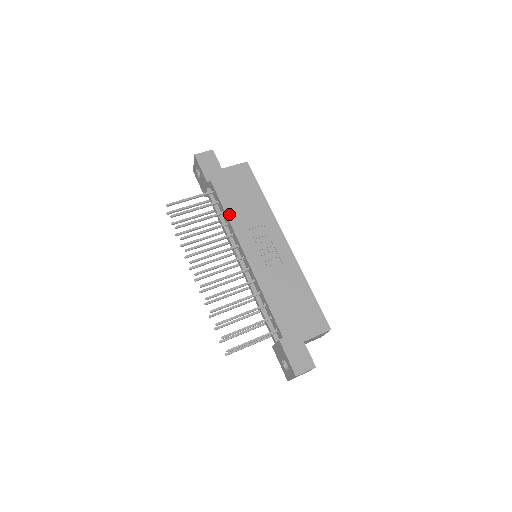
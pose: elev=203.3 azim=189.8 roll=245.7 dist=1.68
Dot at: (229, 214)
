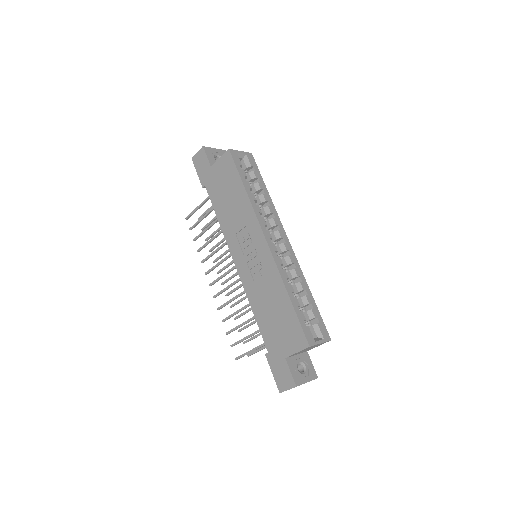
Dot at: (220, 220)
